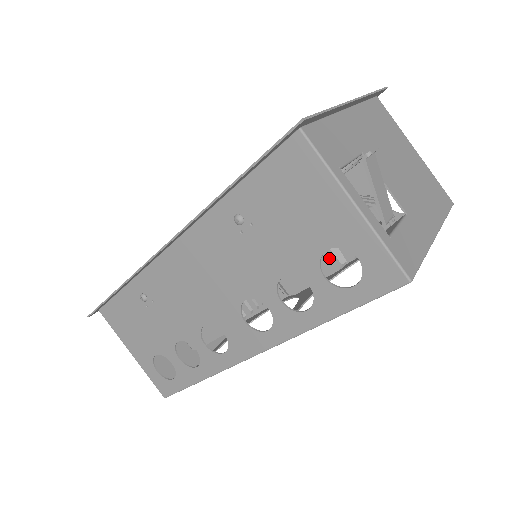
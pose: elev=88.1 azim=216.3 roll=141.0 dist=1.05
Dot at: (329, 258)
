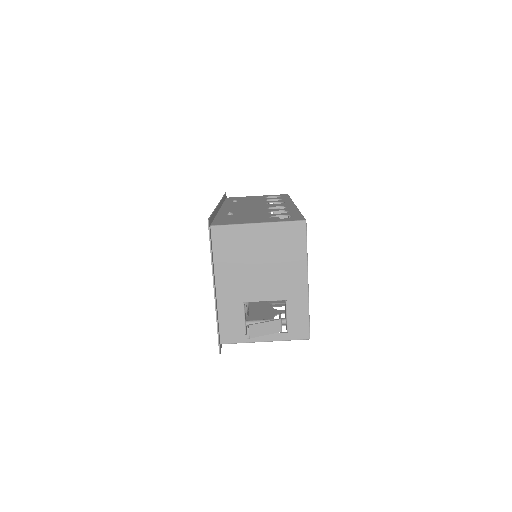
Dot at: occluded
